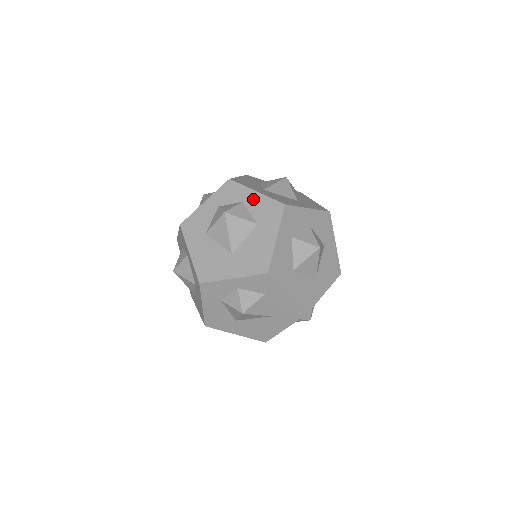
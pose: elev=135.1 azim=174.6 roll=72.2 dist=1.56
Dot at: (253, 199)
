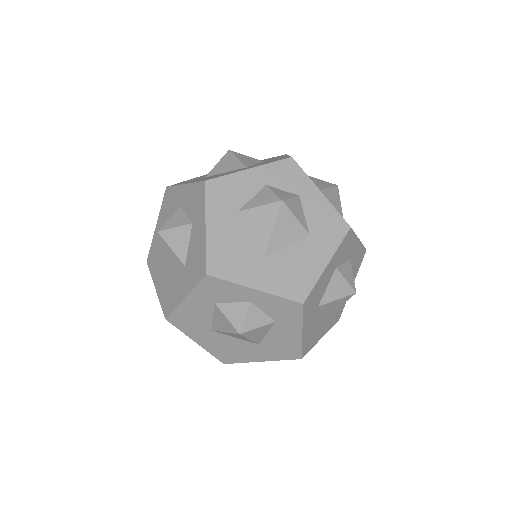
Dot at: (314, 199)
